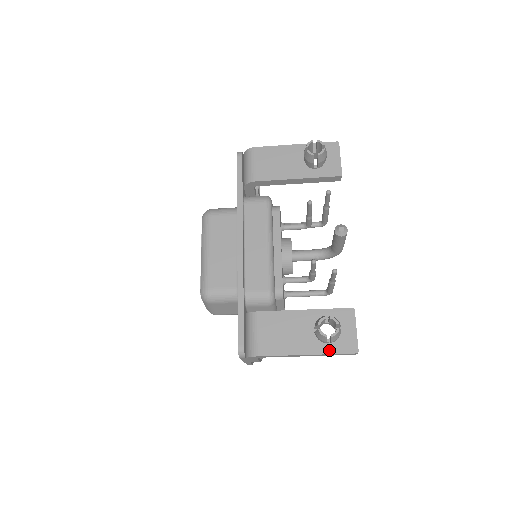
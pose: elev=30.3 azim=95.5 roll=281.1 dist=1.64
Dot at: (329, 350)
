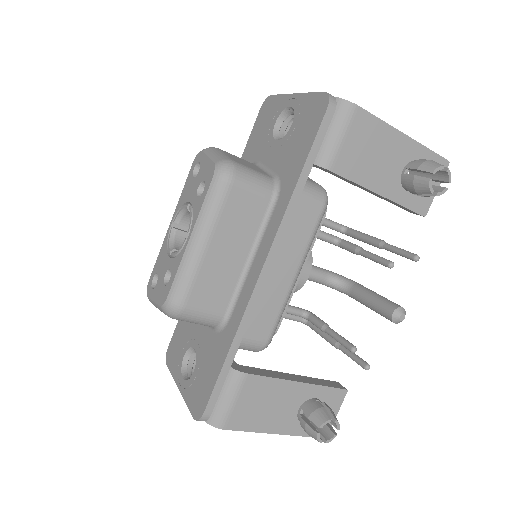
Dot at: (302, 432)
